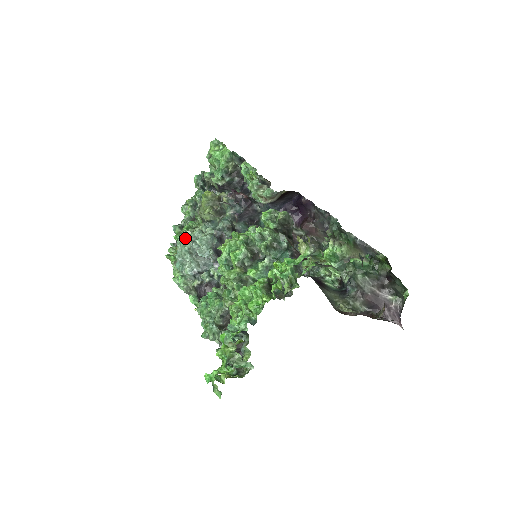
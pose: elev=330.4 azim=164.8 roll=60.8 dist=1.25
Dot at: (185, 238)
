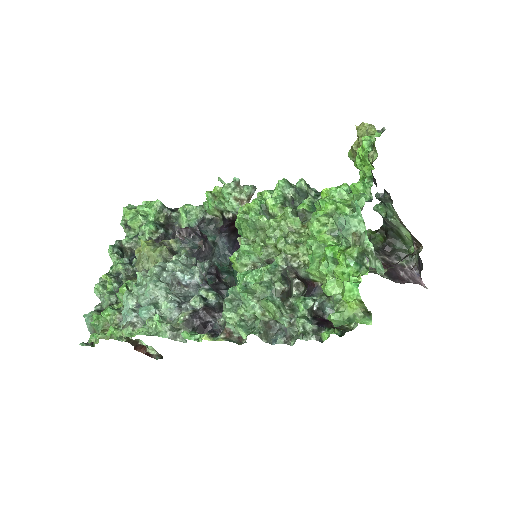
Dot at: (141, 279)
